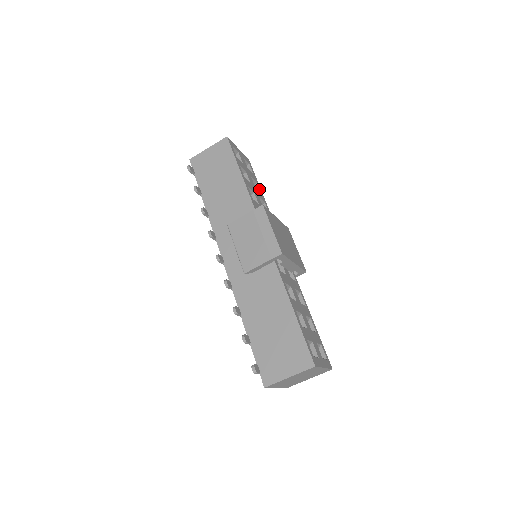
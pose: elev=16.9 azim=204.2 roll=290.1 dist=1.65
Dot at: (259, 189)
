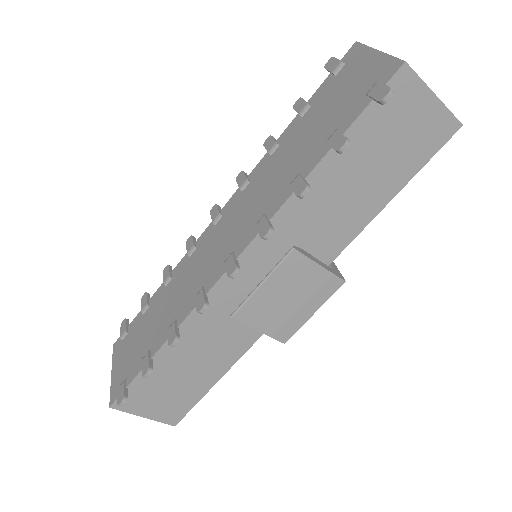
Dot at: occluded
